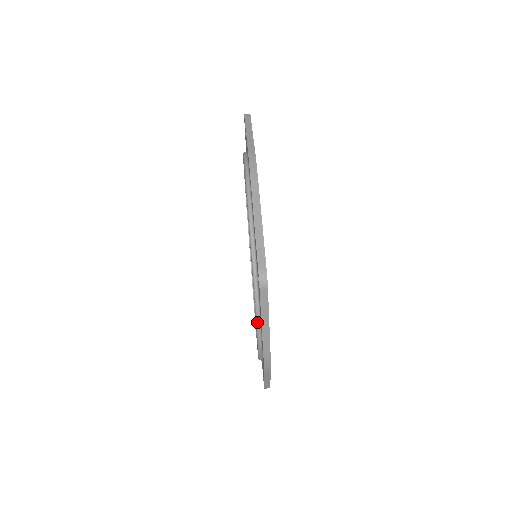
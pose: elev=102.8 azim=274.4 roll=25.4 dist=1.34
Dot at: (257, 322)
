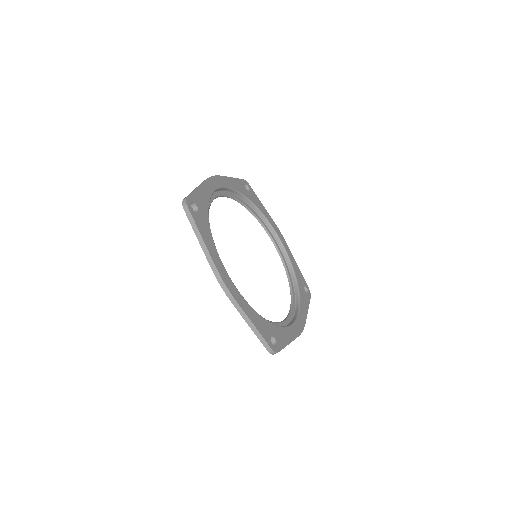
Dot at: occluded
